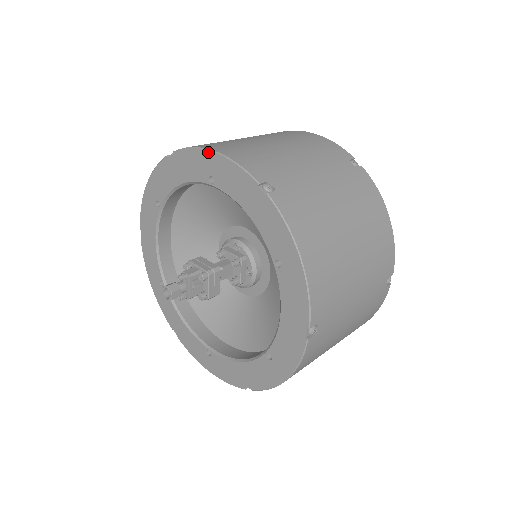
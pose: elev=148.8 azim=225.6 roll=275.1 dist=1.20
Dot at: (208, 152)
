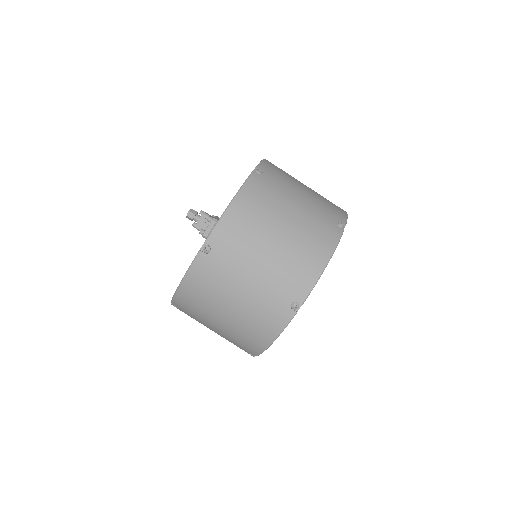
Dot at: occluded
